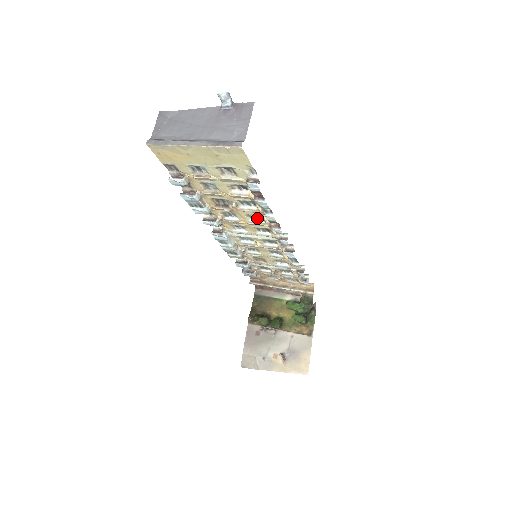
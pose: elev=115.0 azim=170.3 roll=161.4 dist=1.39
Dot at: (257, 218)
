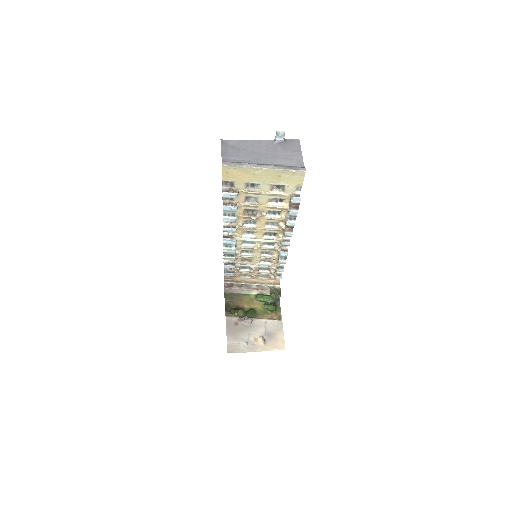
Dot at: (272, 225)
